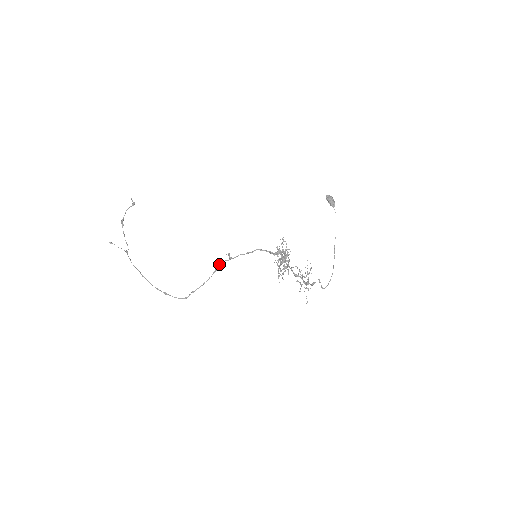
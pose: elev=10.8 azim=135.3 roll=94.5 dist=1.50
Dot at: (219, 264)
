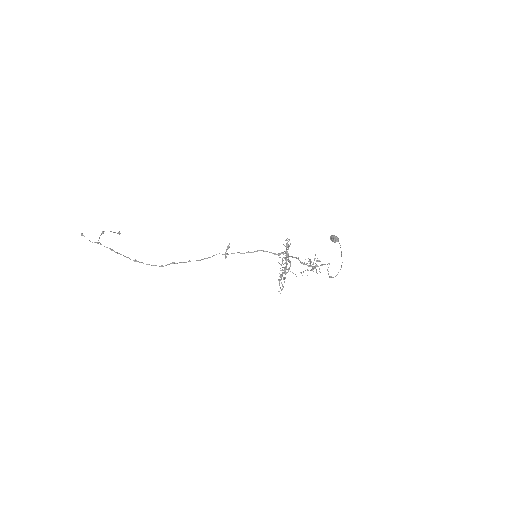
Dot at: occluded
